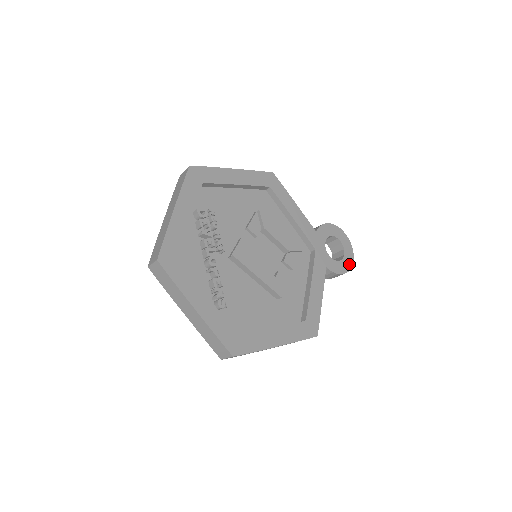
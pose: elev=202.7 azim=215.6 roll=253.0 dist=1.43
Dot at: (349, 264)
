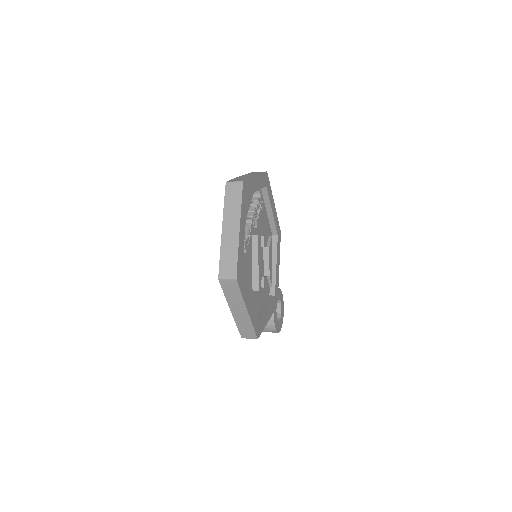
Dot at: (279, 329)
